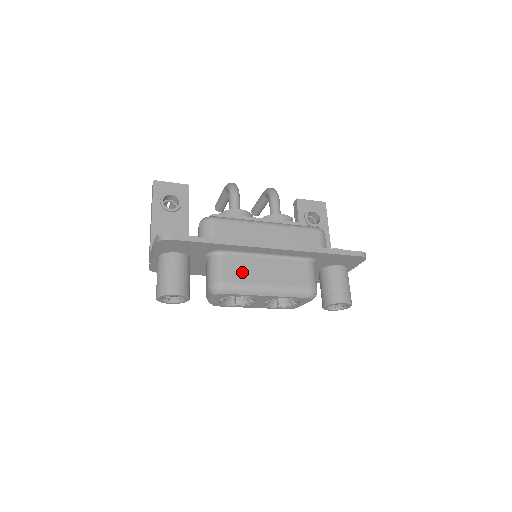
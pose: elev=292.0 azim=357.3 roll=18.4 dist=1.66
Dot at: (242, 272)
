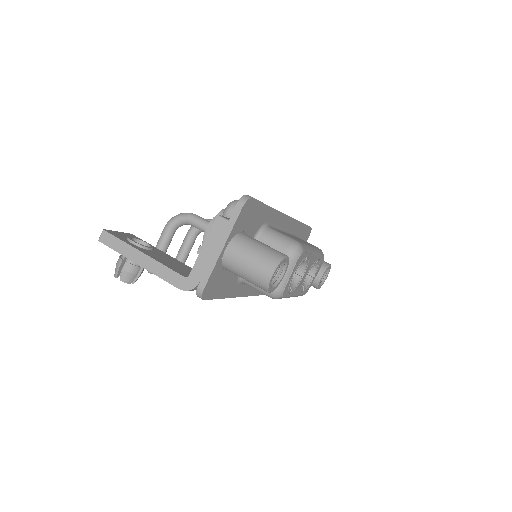
Dot at: (292, 237)
